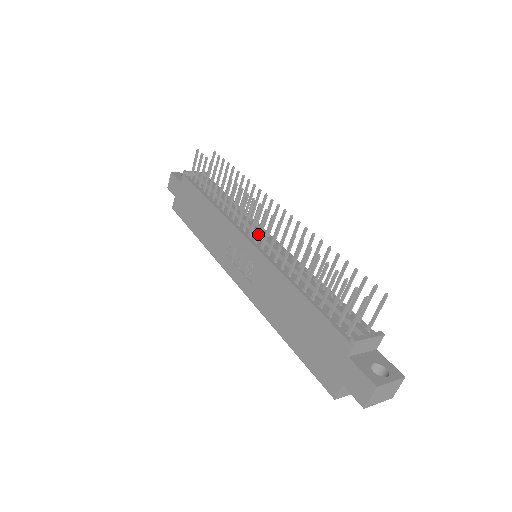
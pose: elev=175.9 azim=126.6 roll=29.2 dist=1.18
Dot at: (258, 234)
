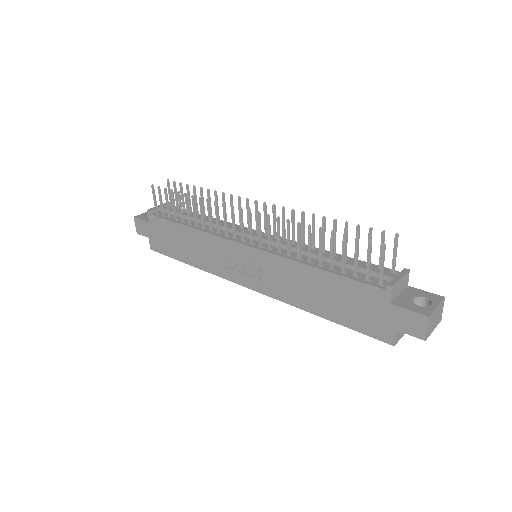
Dot at: (251, 235)
